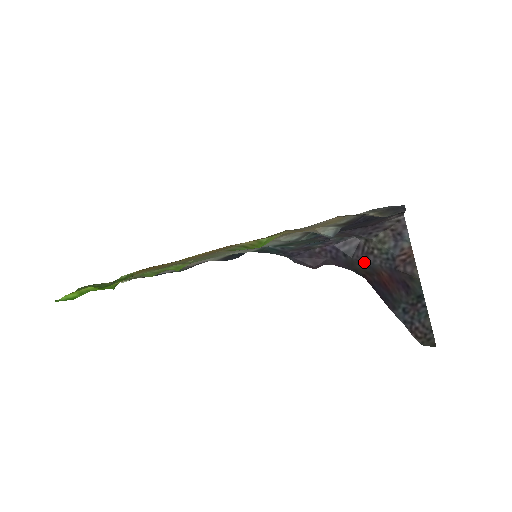
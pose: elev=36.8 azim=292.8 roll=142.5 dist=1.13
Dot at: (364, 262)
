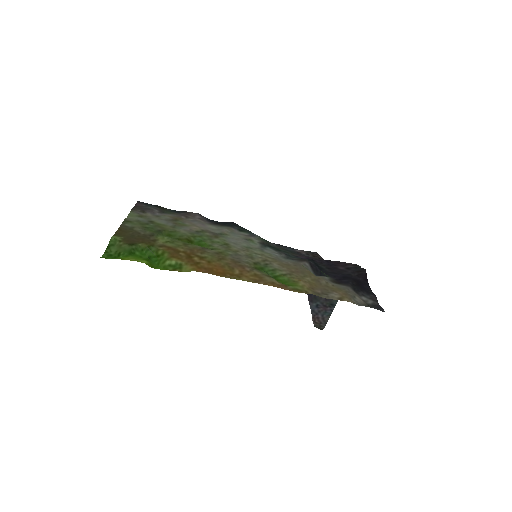
Dot at: occluded
